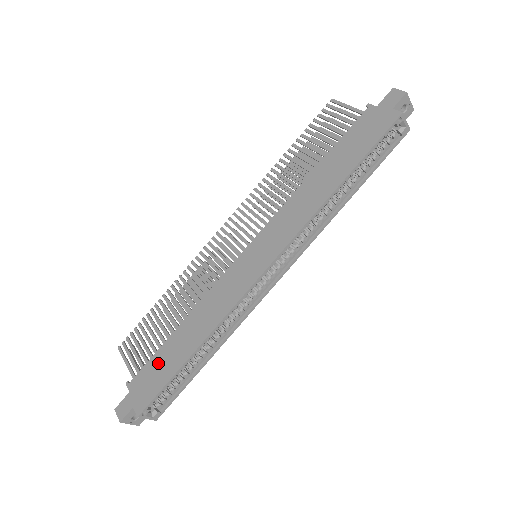
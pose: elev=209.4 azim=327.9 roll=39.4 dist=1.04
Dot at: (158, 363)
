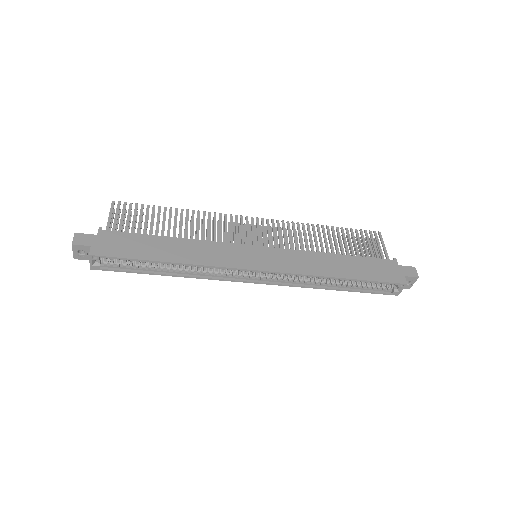
Dot at: (136, 241)
